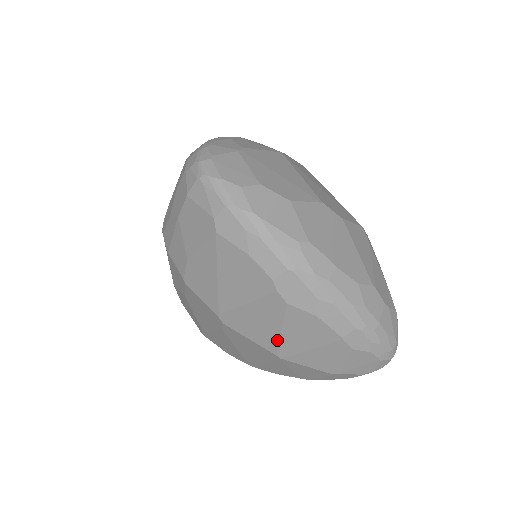
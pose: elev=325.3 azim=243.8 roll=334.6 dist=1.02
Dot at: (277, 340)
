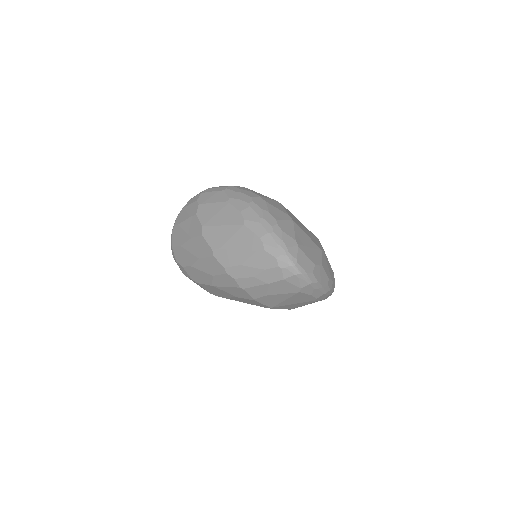
Dot at: (297, 307)
